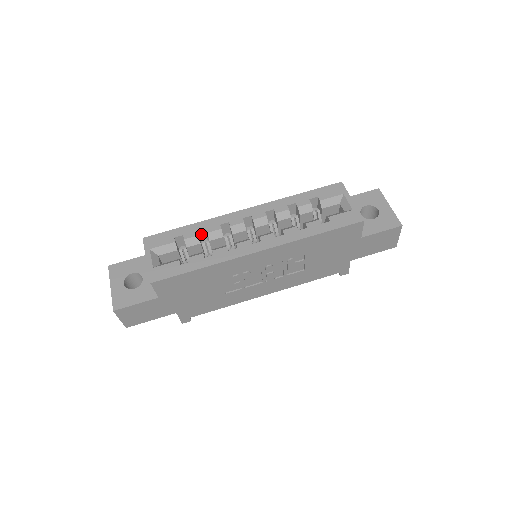
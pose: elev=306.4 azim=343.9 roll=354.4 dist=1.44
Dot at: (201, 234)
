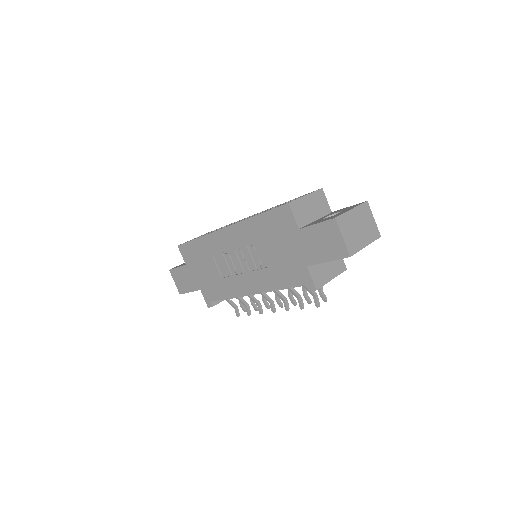
Dot at: occluded
